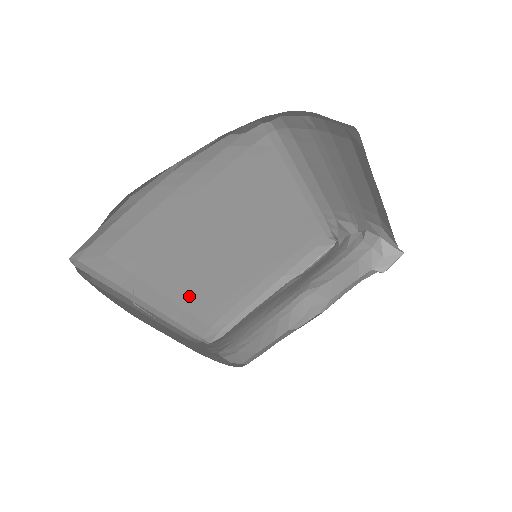
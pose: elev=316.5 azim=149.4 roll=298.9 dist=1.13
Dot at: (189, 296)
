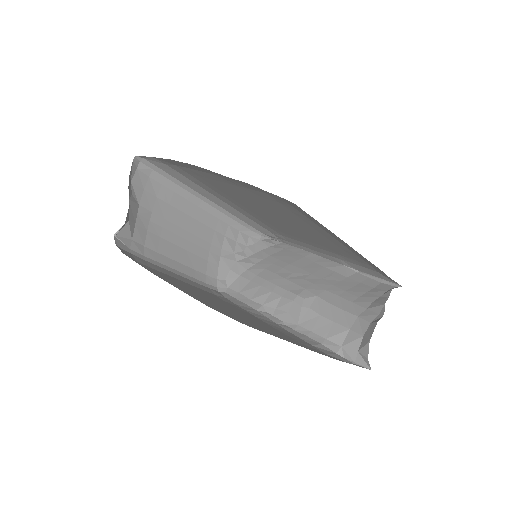
Dot at: (247, 213)
